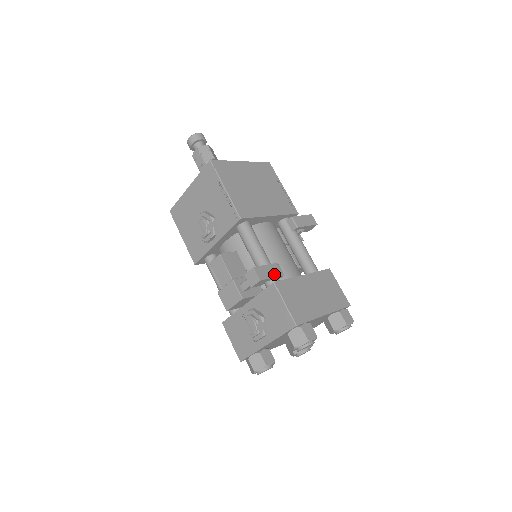
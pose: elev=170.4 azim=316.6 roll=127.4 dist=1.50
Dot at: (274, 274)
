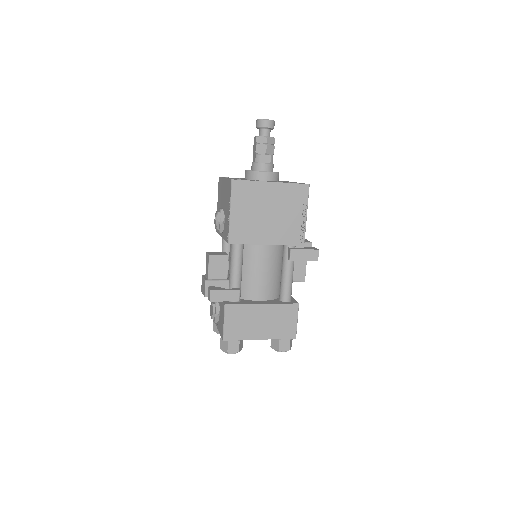
Dot at: (228, 299)
